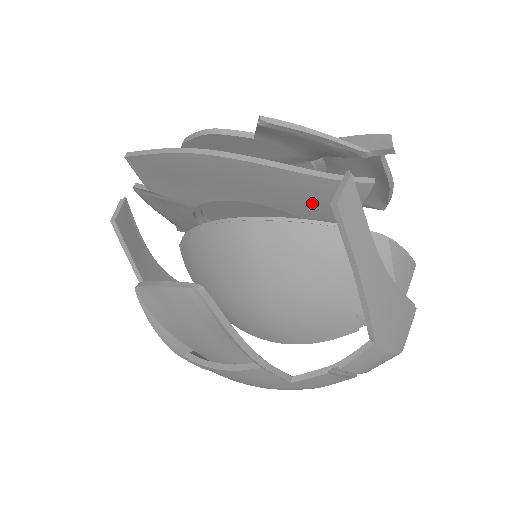
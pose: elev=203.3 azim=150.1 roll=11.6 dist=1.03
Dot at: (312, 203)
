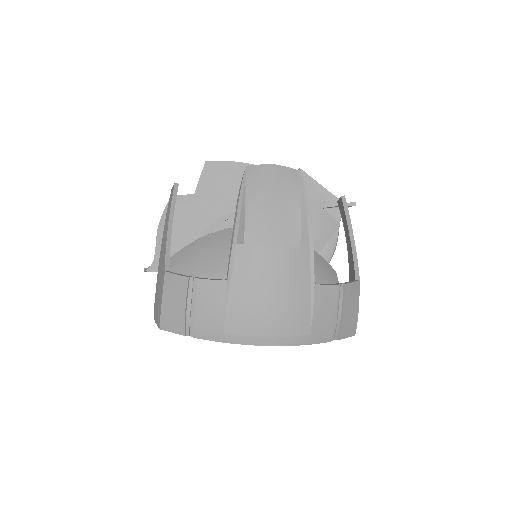
Dot at: occluded
